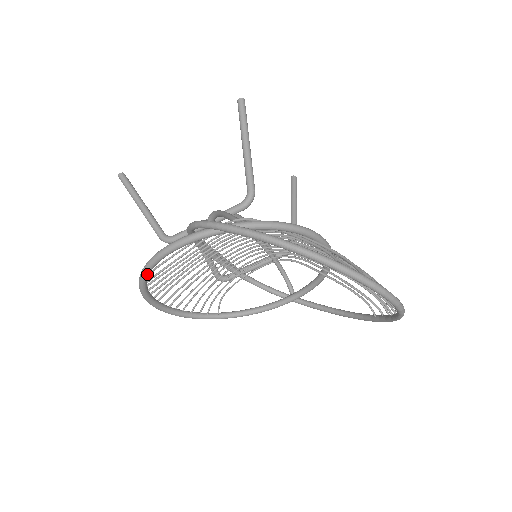
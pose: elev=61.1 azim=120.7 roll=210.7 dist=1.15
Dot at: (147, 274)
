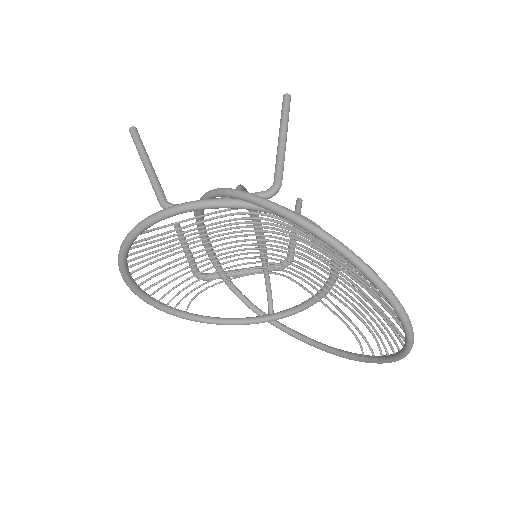
Dot at: (139, 232)
